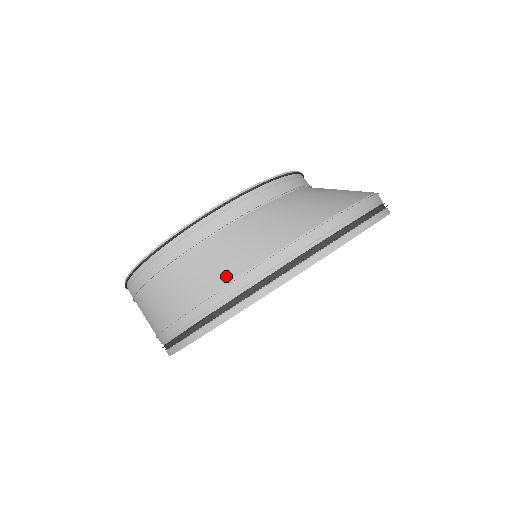
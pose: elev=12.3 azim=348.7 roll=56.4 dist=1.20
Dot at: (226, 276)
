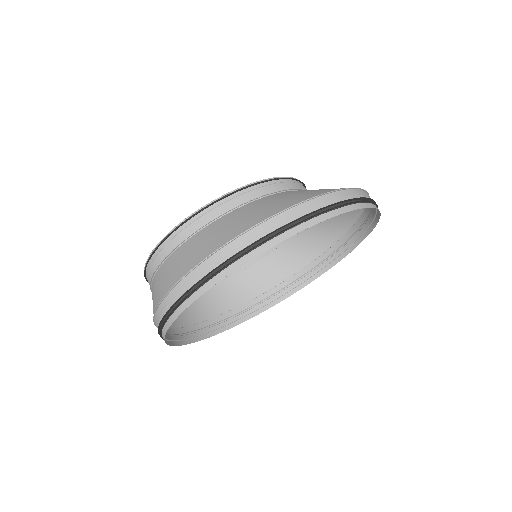
Dot at: occluded
